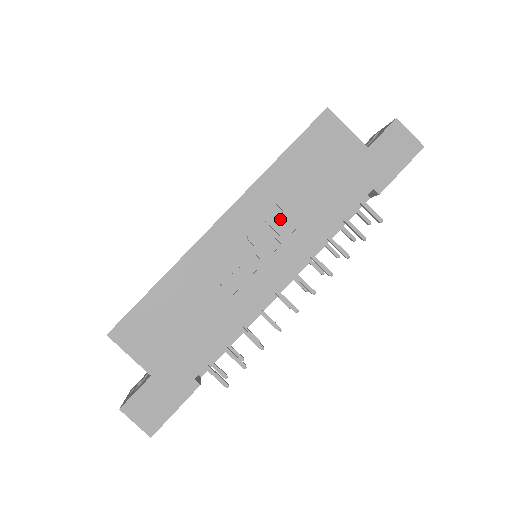
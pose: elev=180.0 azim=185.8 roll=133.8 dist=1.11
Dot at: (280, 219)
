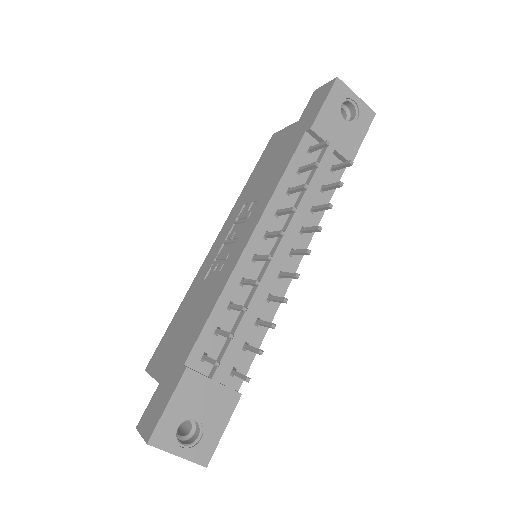
Dot at: (247, 209)
